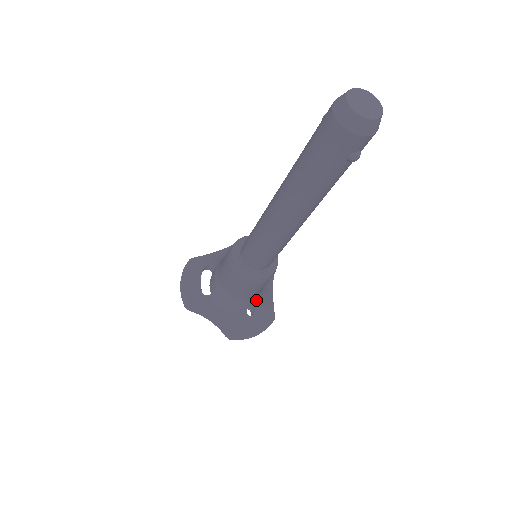
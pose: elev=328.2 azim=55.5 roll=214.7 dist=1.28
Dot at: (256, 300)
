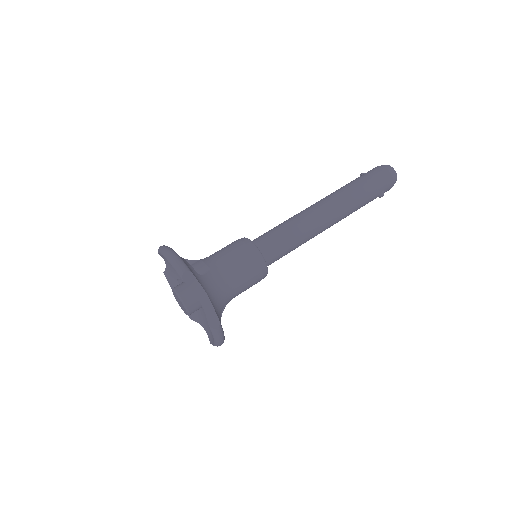
Dot at: (224, 307)
